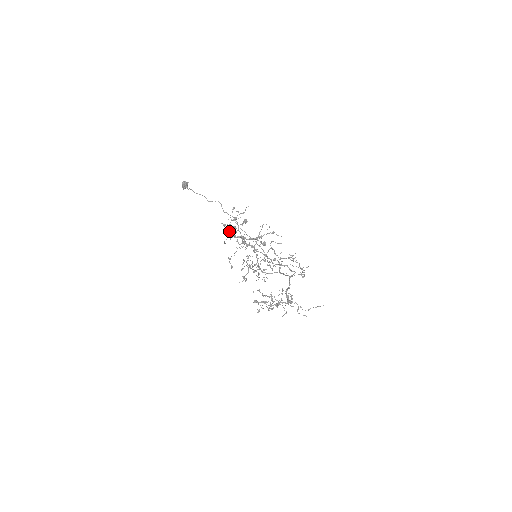
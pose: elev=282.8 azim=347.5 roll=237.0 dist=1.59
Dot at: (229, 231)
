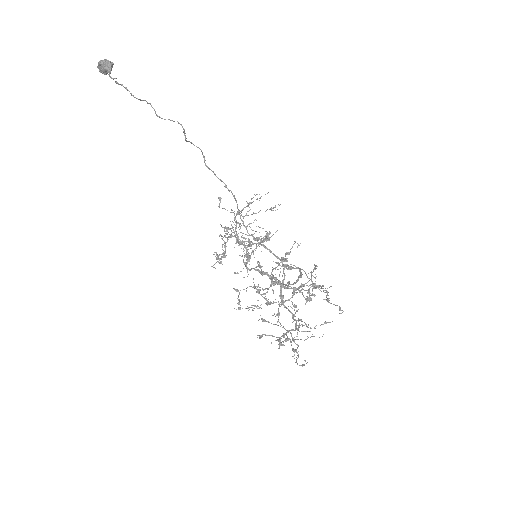
Dot at: (248, 261)
